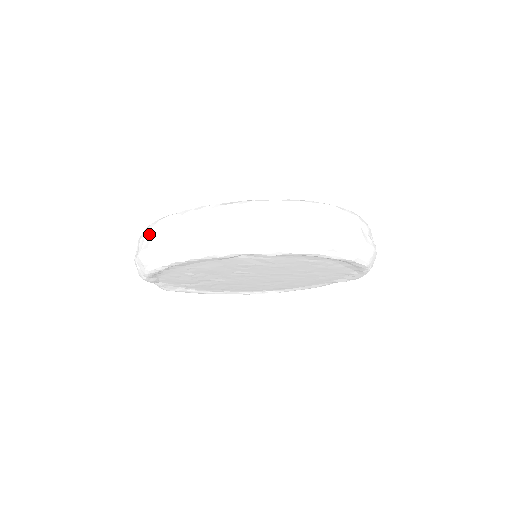
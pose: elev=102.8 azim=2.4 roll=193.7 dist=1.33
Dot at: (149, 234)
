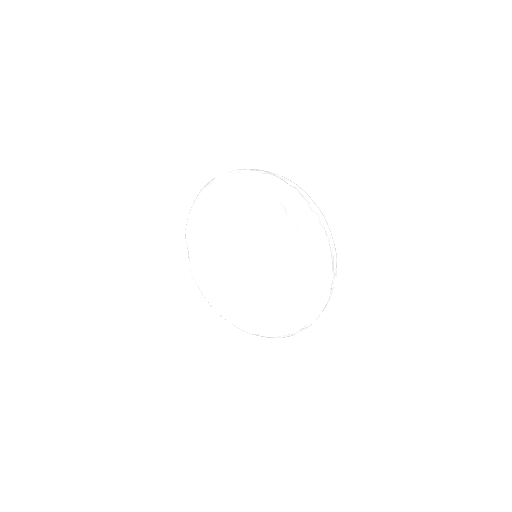
Dot at: occluded
